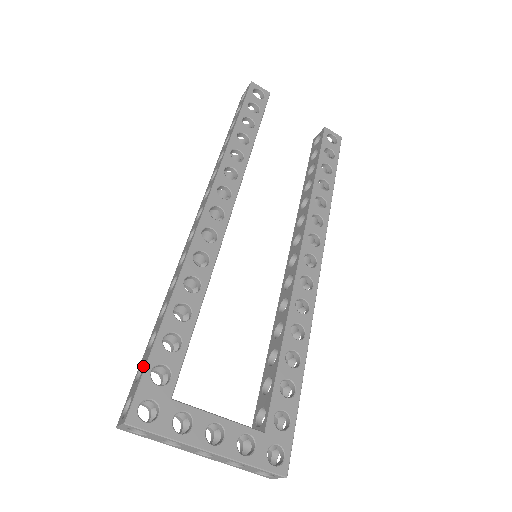
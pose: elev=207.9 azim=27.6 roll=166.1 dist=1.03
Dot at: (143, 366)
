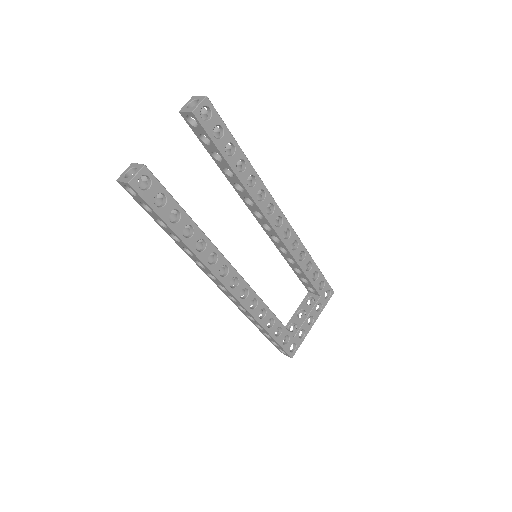
Dot at: occluded
